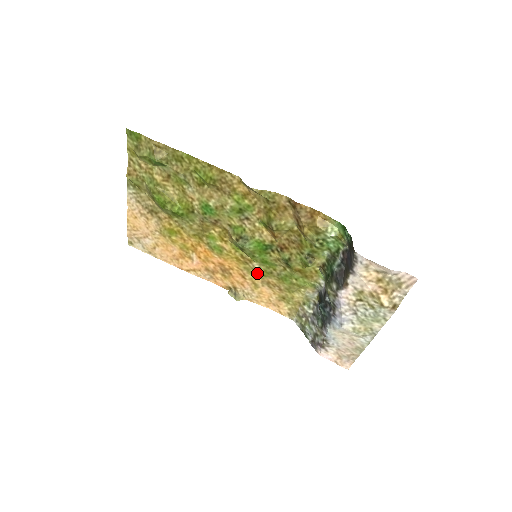
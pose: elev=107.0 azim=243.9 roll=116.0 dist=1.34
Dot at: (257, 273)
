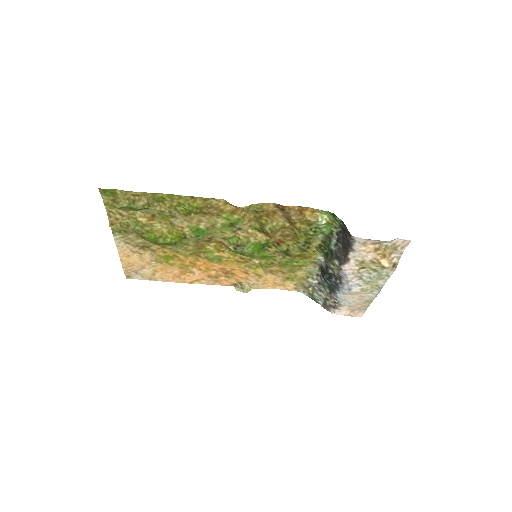
Dot at: (258, 267)
